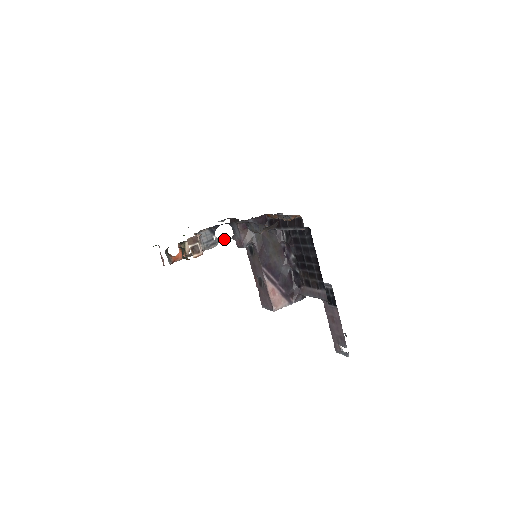
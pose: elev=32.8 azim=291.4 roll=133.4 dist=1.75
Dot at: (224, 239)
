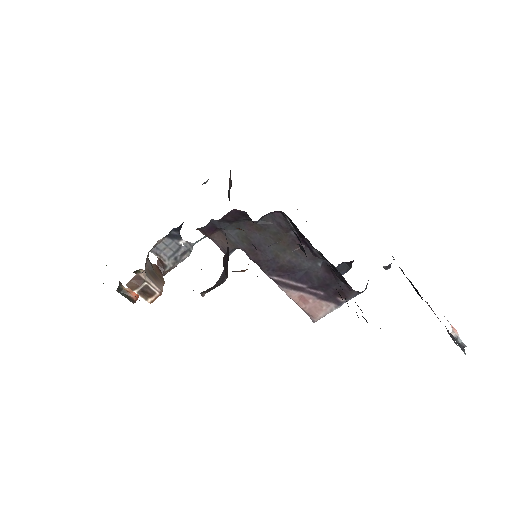
Dot at: occluded
